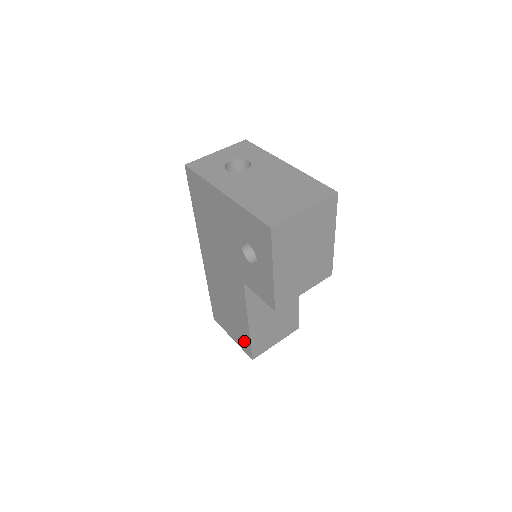
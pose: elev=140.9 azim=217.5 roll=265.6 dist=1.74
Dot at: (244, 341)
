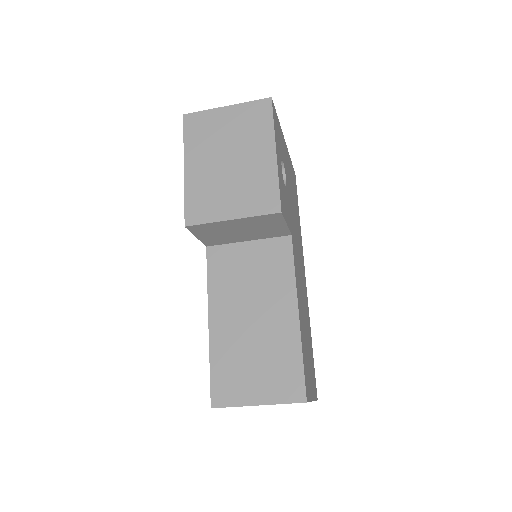
Dot at: occluded
